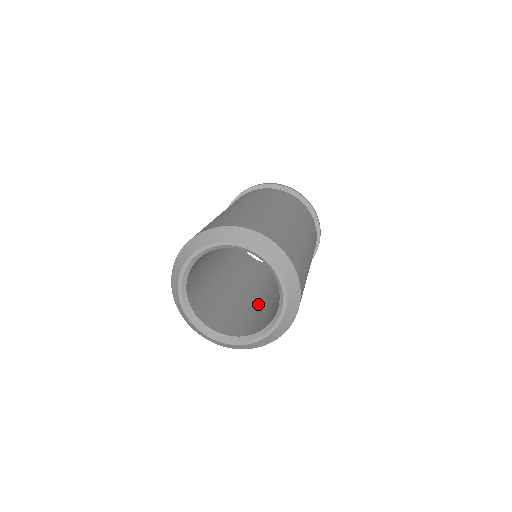
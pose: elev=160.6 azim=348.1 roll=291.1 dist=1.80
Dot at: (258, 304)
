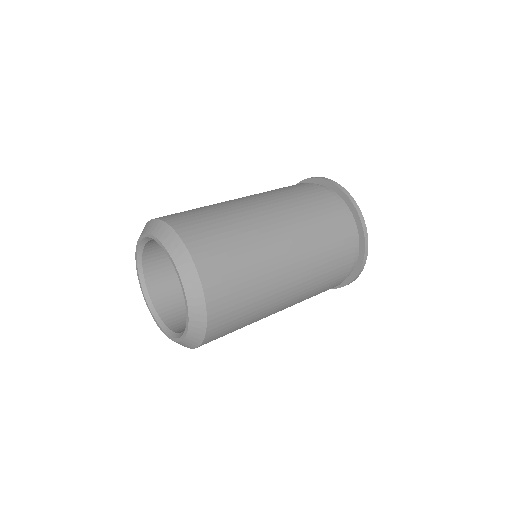
Dot at: occluded
